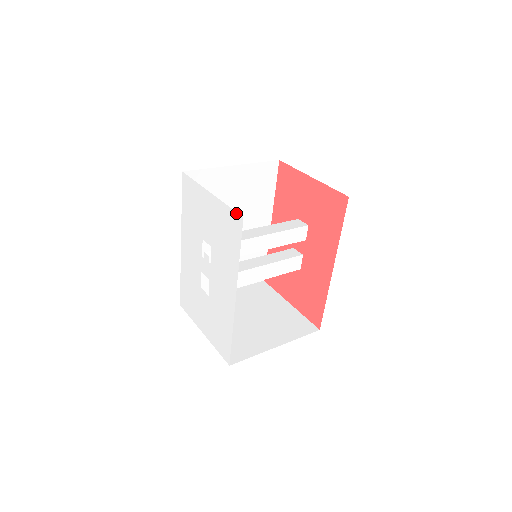
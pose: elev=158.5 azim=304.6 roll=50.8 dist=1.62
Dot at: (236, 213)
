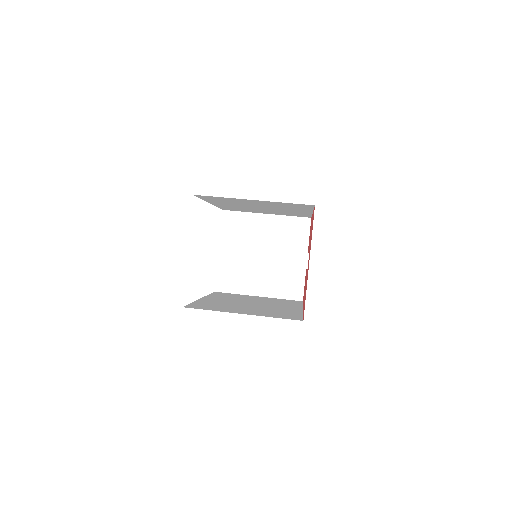
Dot at: occluded
